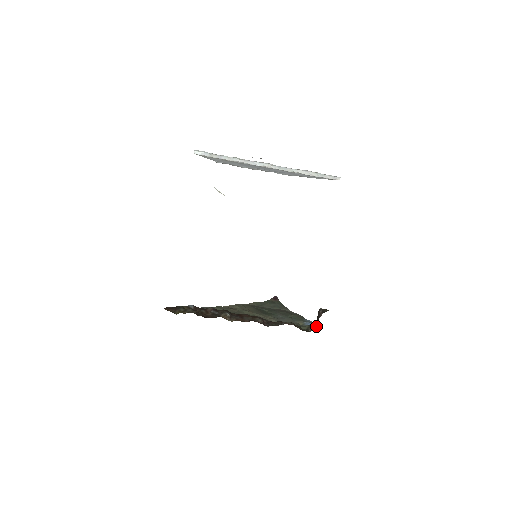
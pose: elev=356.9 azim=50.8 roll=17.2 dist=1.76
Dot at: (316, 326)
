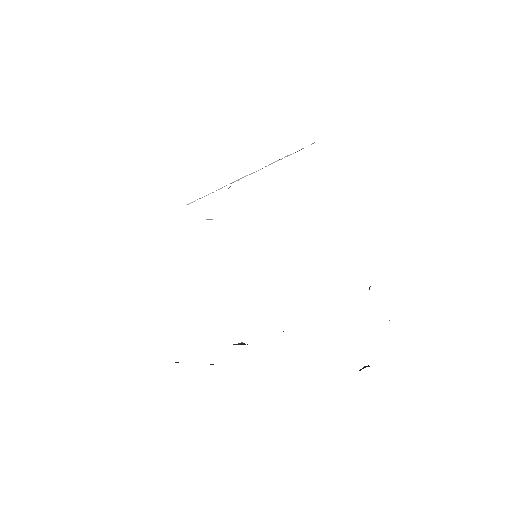
Dot at: occluded
